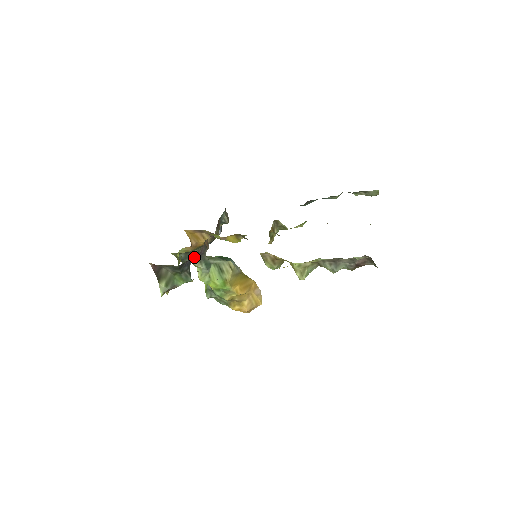
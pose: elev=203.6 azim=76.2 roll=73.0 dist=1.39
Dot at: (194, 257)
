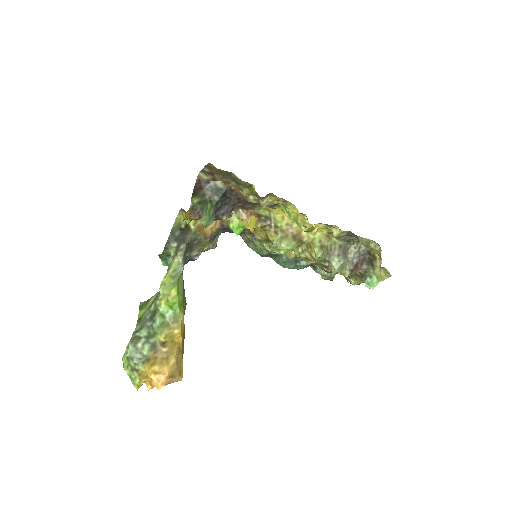
Dot at: (226, 206)
